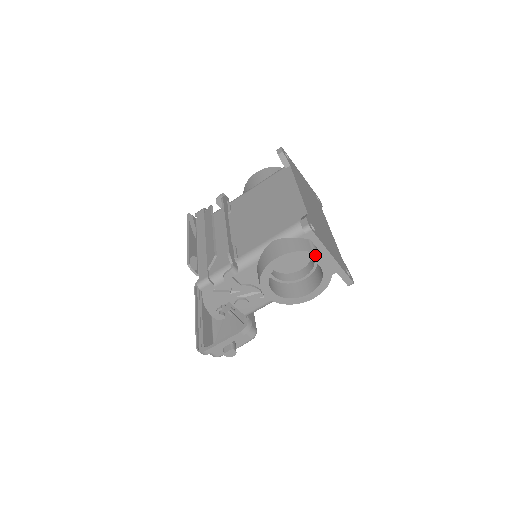
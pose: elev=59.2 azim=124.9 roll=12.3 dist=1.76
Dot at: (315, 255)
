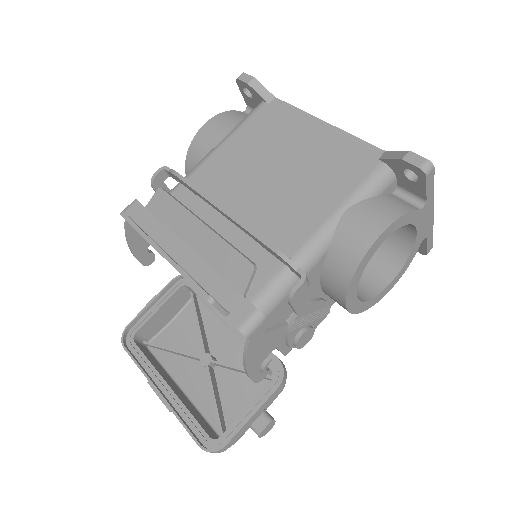
Dot at: (420, 214)
